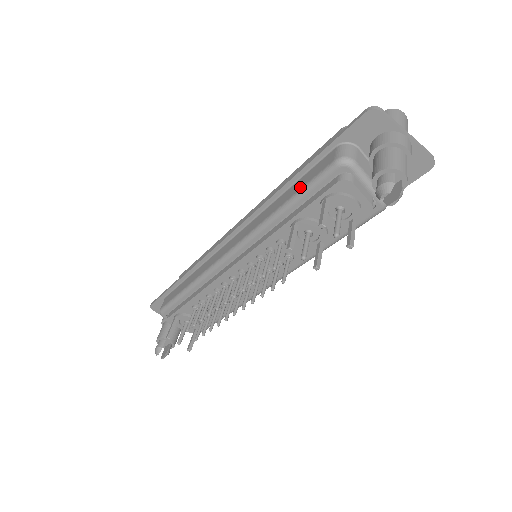
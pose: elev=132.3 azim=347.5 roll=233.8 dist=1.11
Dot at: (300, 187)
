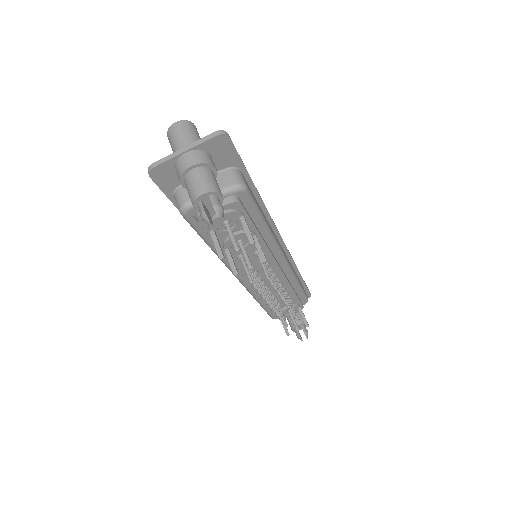
Dot at: (197, 233)
